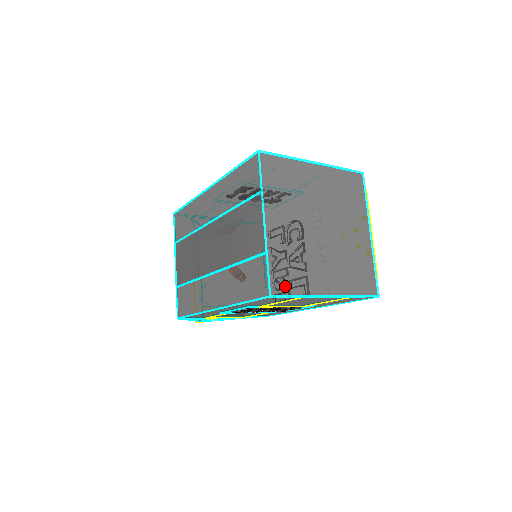
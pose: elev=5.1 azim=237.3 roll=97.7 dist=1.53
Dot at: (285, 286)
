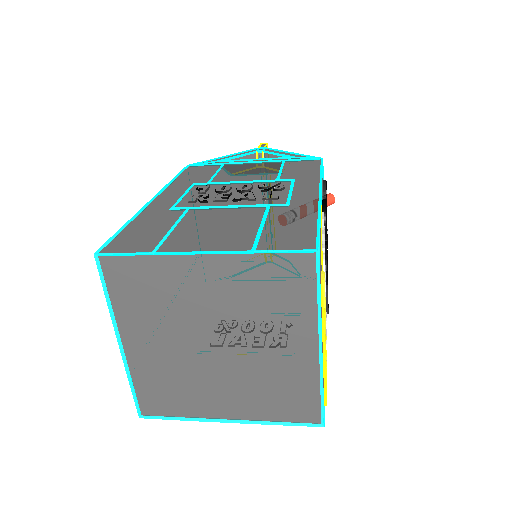
Dot at: (160, 408)
